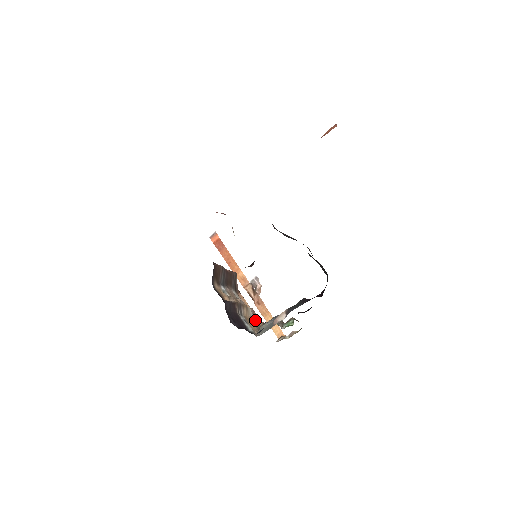
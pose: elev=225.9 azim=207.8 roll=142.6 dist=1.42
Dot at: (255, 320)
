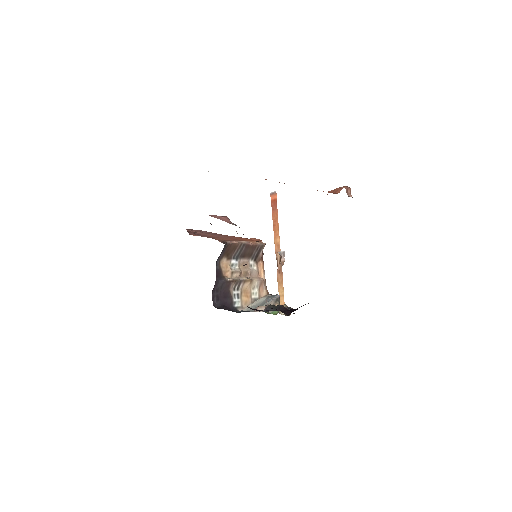
Dot at: (258, 291)
